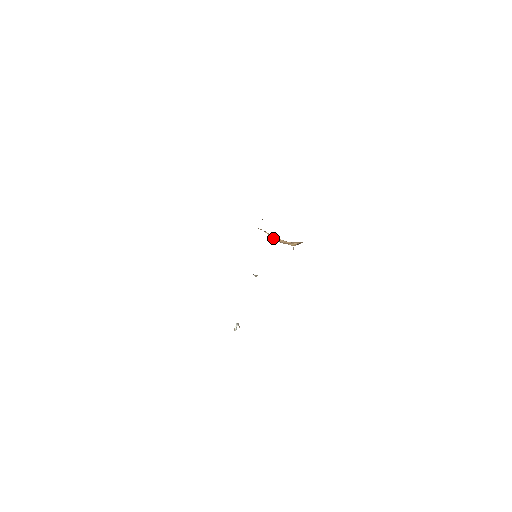
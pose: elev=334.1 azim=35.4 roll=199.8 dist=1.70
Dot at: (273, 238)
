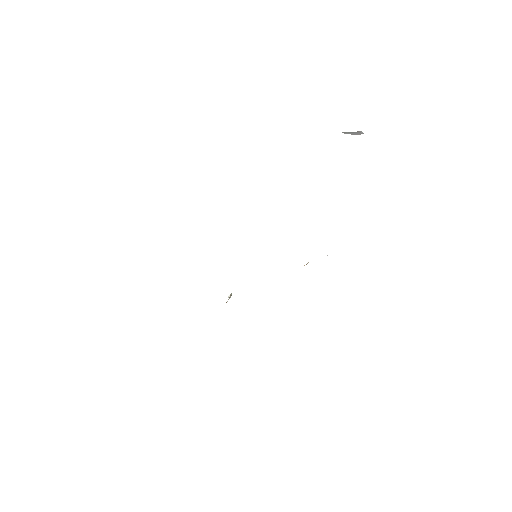
Dot at: occluded
